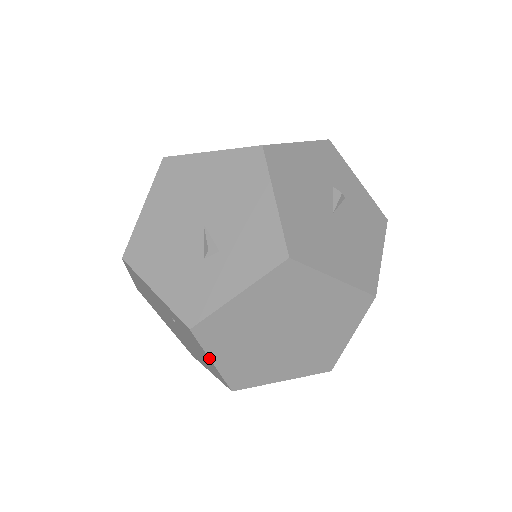
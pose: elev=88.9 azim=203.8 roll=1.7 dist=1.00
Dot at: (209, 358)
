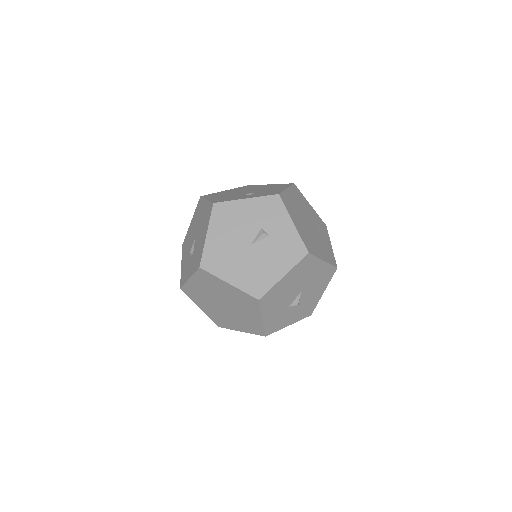
Dot at: (197, 305)
